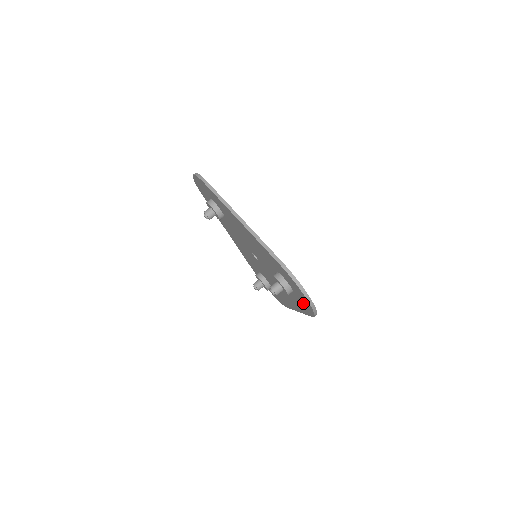
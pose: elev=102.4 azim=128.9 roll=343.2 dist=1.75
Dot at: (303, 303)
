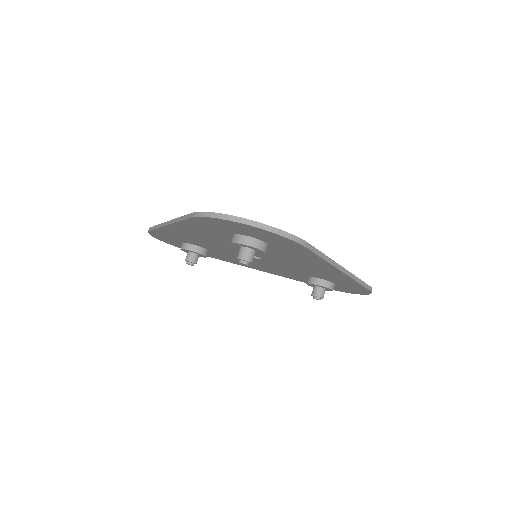
Dot at: (275, 240)
